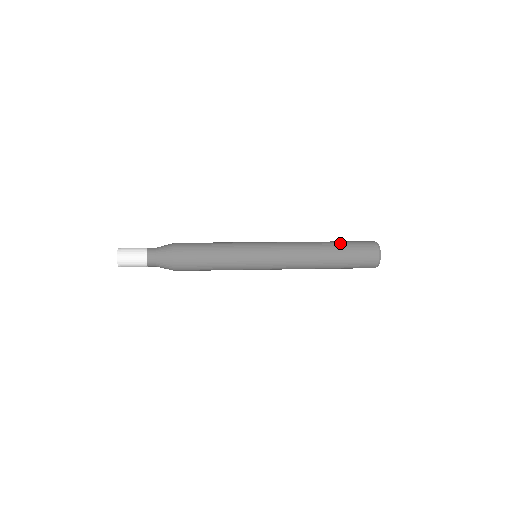
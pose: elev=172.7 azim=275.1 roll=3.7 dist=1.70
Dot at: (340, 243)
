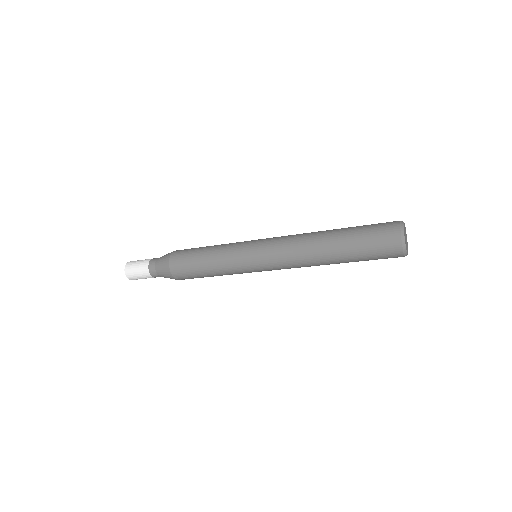
Dot at: occluded
